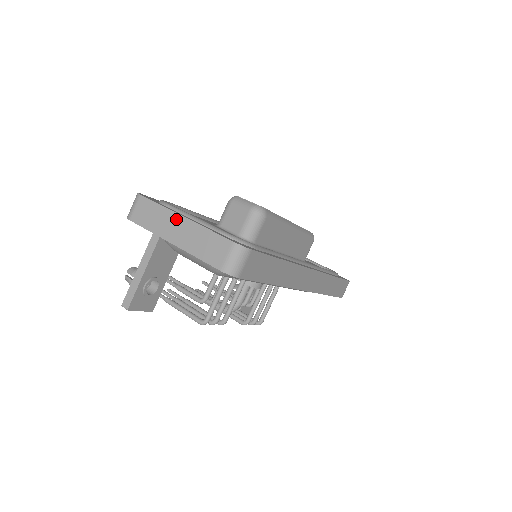
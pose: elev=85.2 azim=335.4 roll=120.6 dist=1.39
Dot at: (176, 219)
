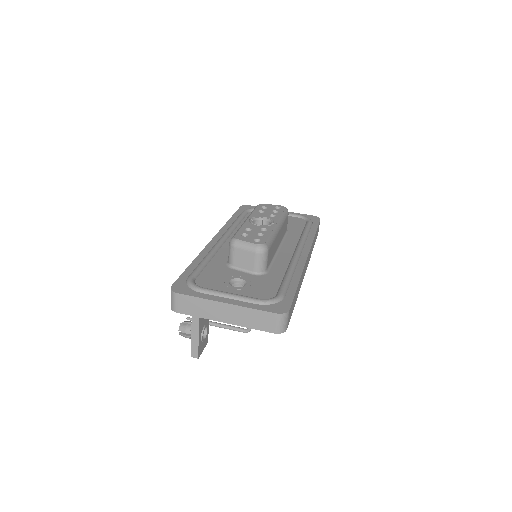
Dot at: (220, 306)
